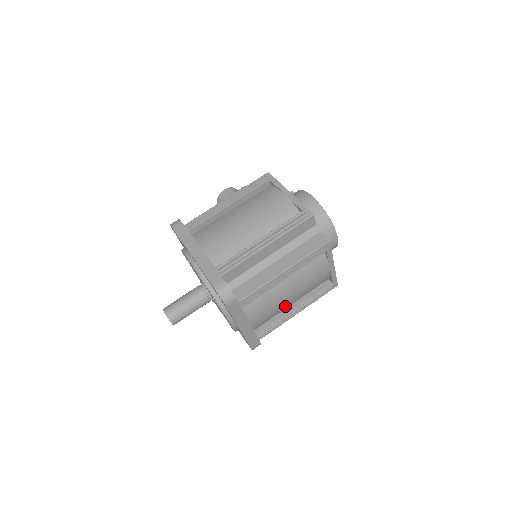
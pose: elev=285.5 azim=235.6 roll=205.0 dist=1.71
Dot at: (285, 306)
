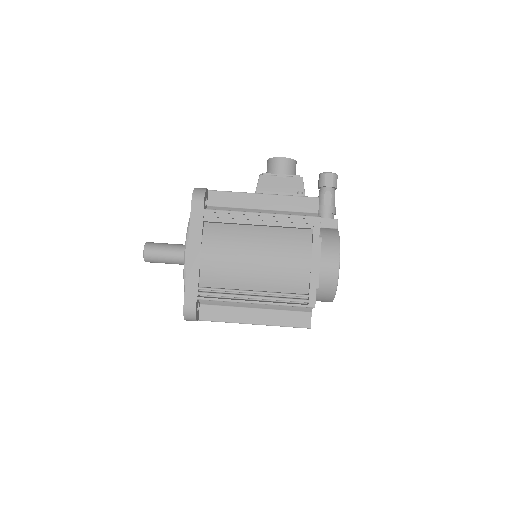
Dot at: occluded
